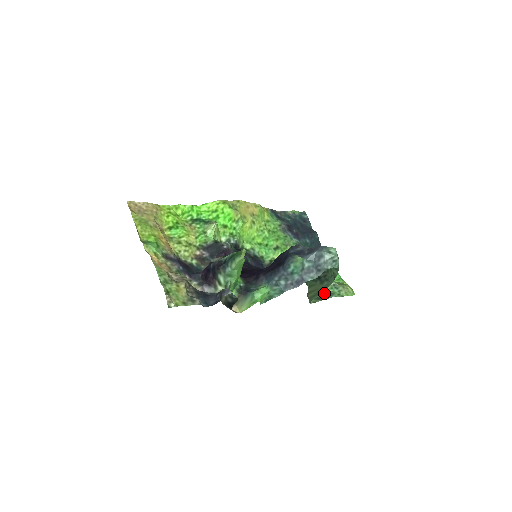
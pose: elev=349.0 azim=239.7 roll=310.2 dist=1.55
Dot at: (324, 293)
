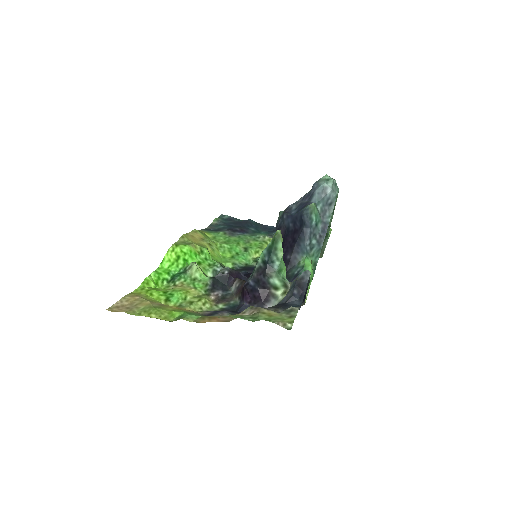
Dot at: occluded
